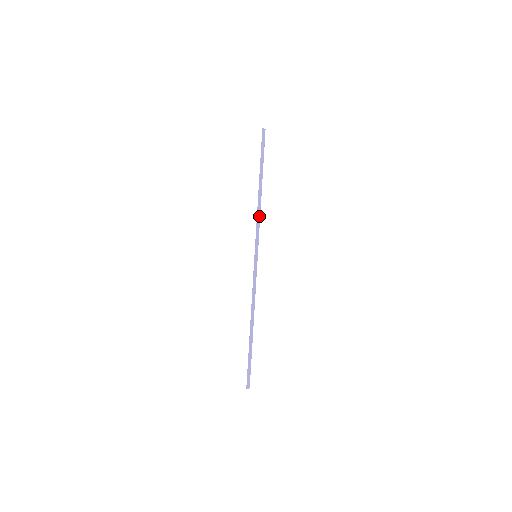
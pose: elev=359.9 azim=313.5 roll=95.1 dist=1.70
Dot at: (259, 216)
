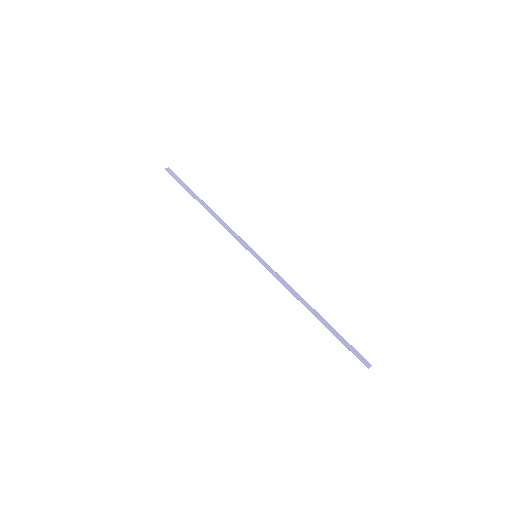
Dot at: (227, 226)
